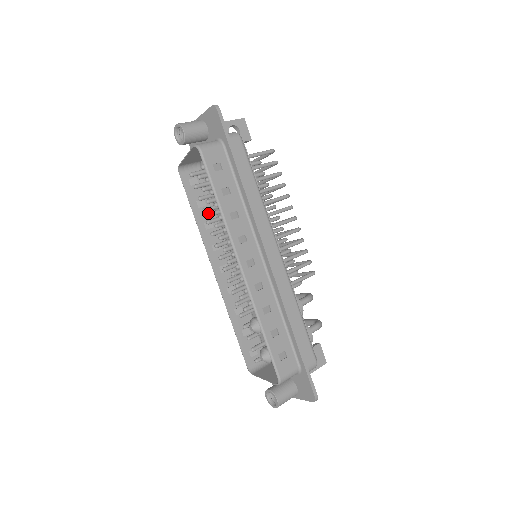
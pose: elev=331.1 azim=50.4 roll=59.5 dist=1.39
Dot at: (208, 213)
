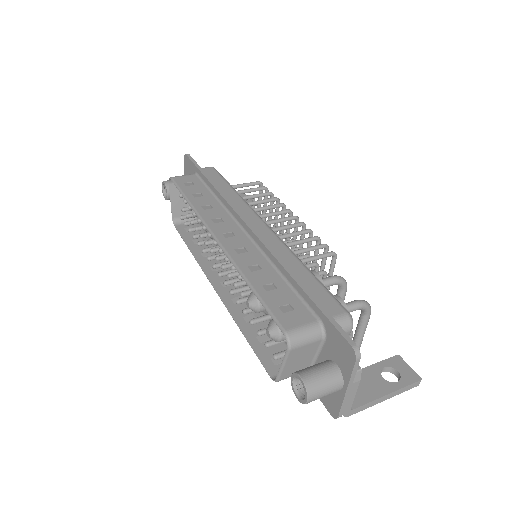
Dot at: (206, 247)
